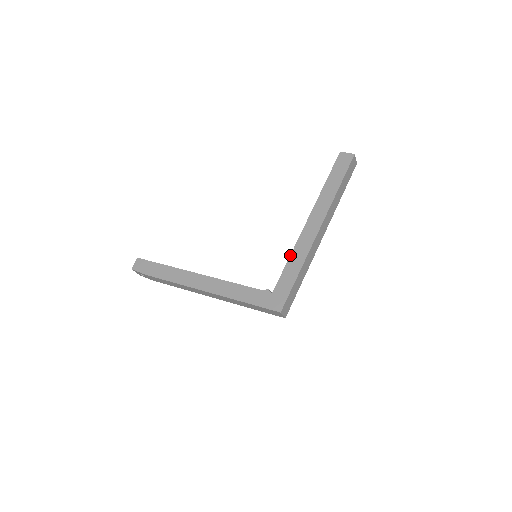
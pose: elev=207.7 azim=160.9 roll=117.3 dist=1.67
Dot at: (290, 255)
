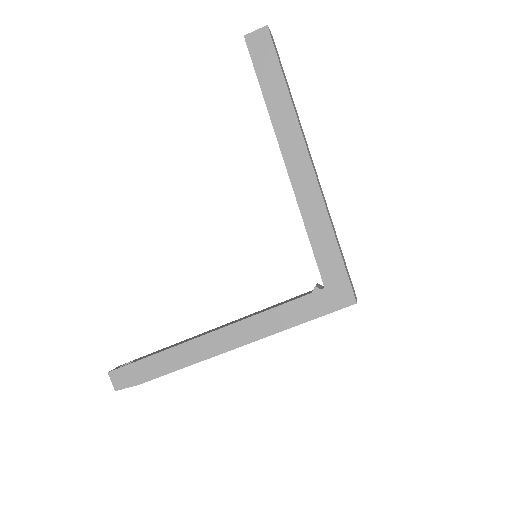
Dot at: occluded
